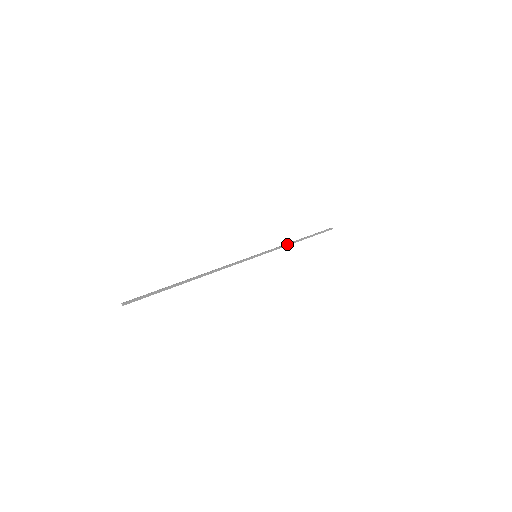
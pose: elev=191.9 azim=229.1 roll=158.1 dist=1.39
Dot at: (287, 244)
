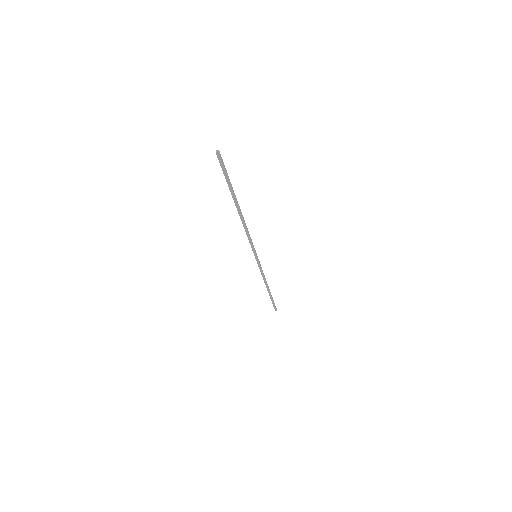
Dot at: (265, 278)
